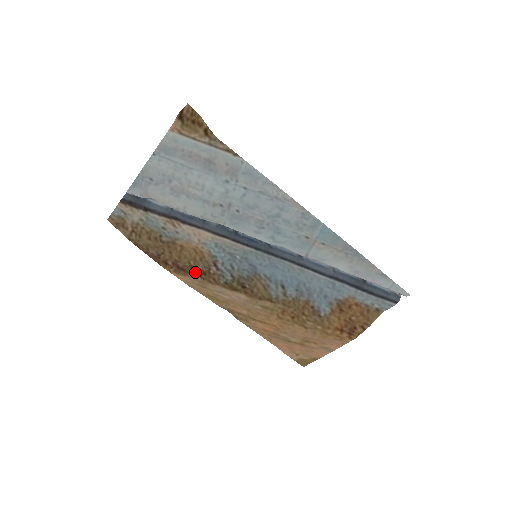
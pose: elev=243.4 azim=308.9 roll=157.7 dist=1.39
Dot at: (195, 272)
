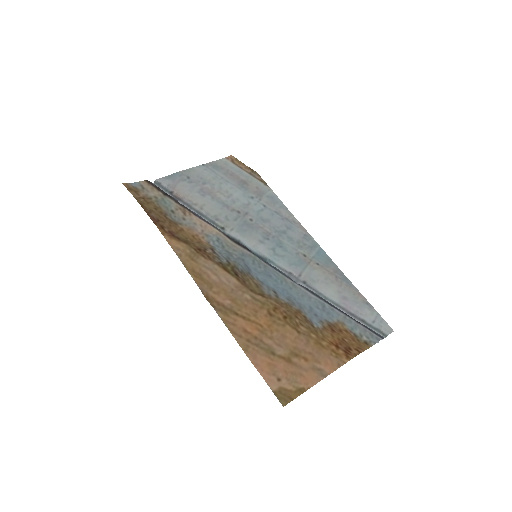
Dot at: (190, 245)
